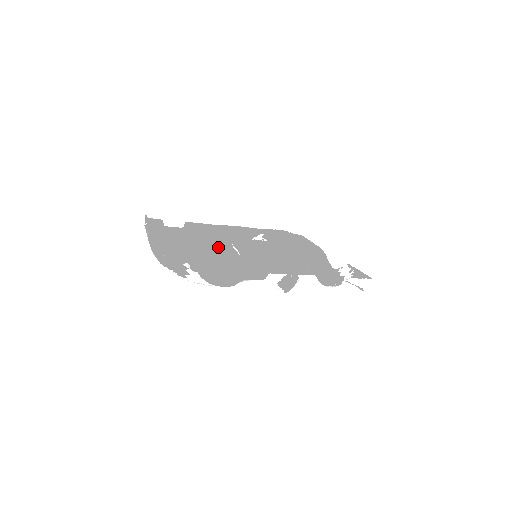
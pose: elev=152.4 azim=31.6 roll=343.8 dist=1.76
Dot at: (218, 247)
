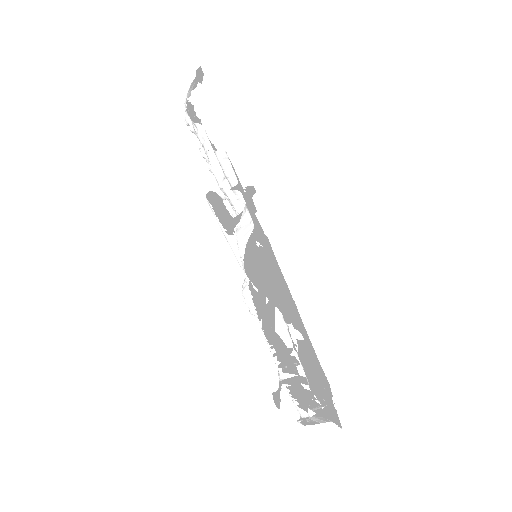
Dot at: occluded
